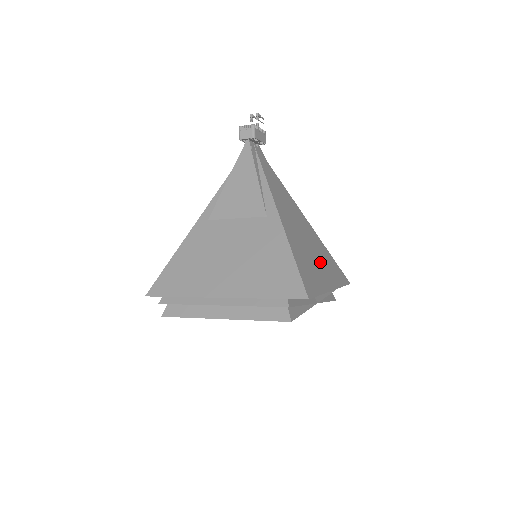
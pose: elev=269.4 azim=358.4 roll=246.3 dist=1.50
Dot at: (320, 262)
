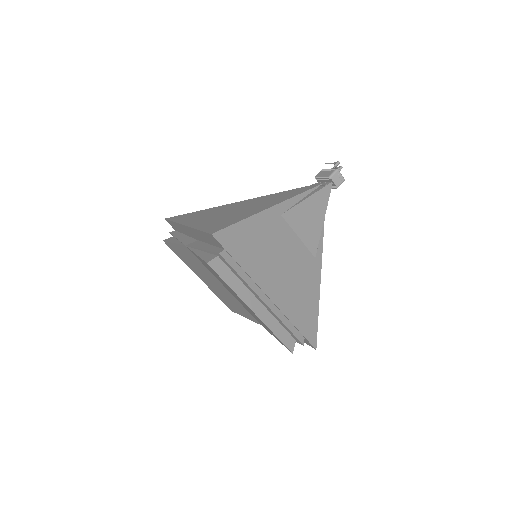
Dot at: occluded
